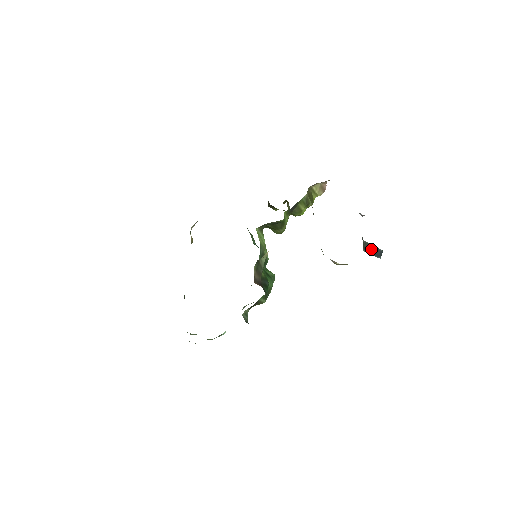
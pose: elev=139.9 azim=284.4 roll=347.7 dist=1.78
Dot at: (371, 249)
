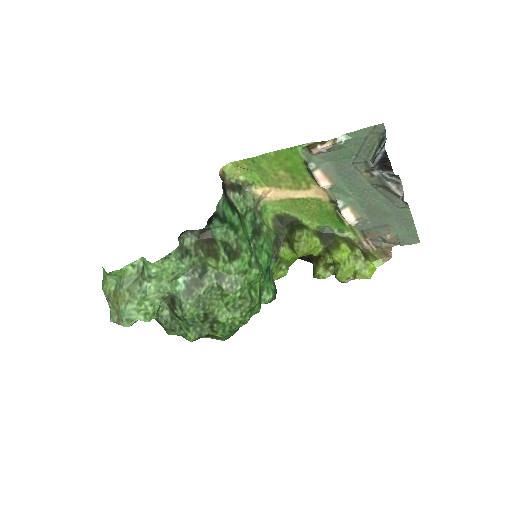
Dot at: occluded
